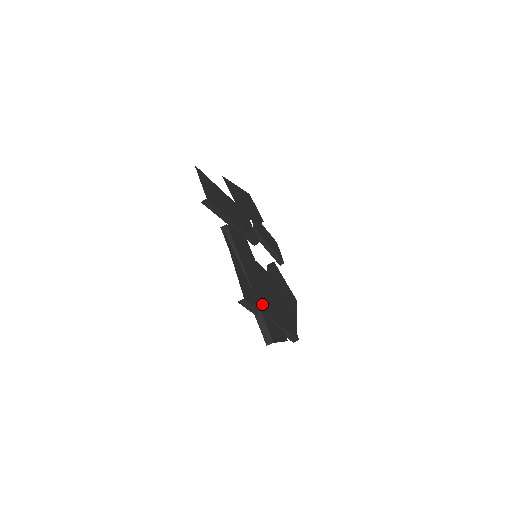
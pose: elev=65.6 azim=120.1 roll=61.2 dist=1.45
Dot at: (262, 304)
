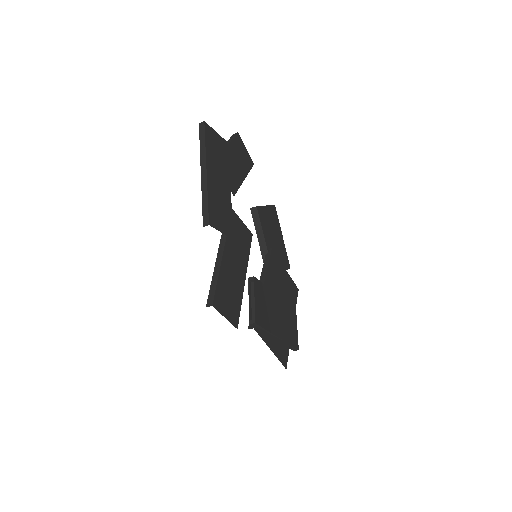
Dot at: (287, 334)
